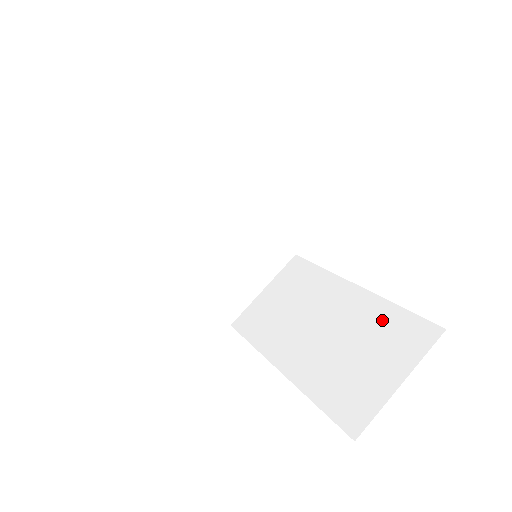
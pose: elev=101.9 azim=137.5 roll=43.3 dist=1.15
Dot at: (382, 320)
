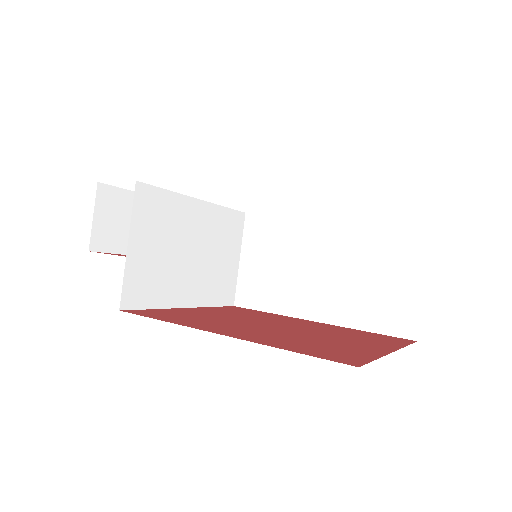
Dot at: (374, 239)
